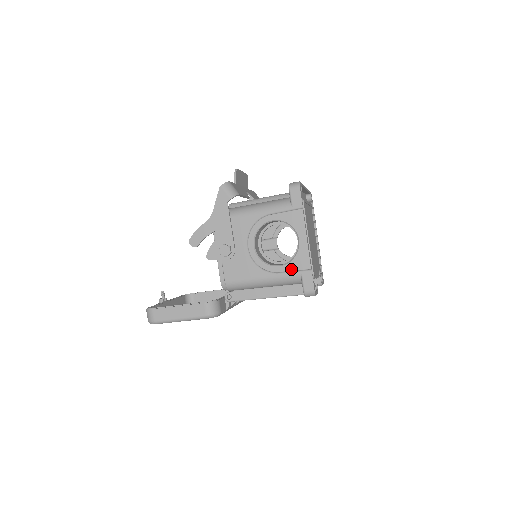
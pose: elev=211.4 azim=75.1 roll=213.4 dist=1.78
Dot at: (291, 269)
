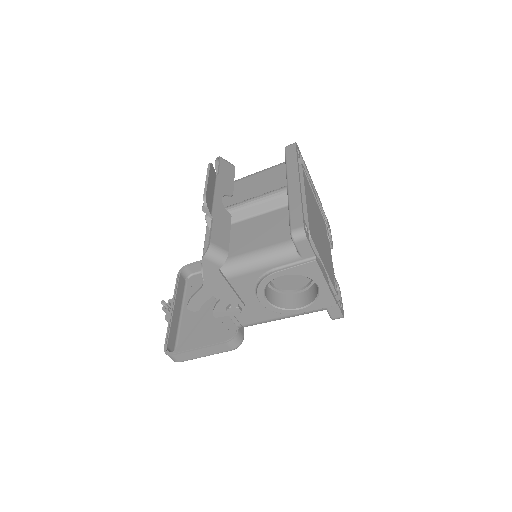
Dot at: (314, 309)
